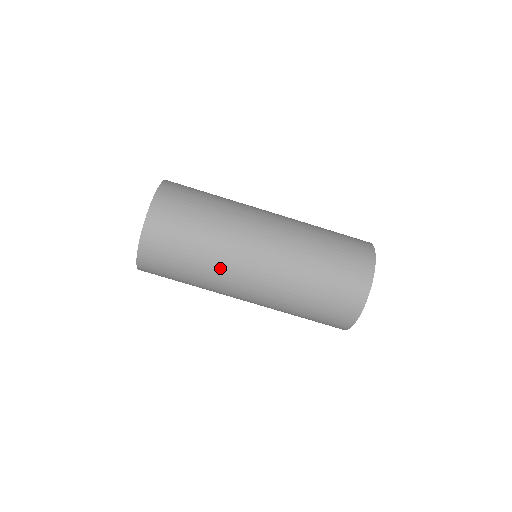
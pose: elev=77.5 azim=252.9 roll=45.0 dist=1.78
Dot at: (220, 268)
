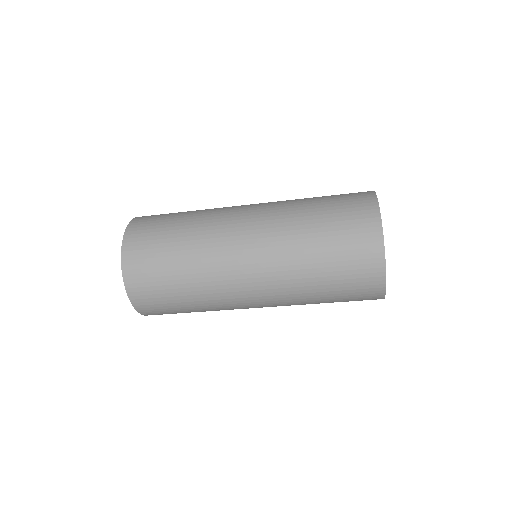
Dot at: occluded
